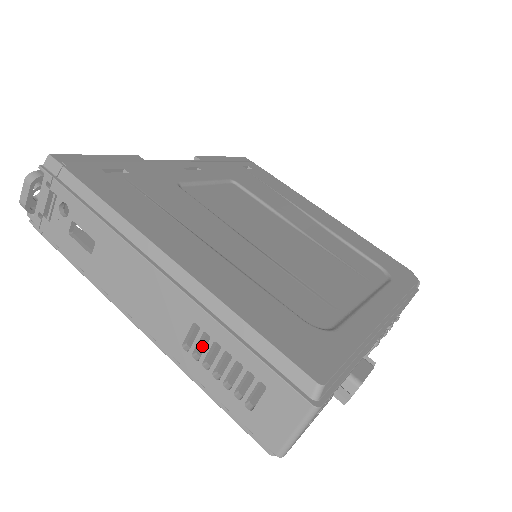
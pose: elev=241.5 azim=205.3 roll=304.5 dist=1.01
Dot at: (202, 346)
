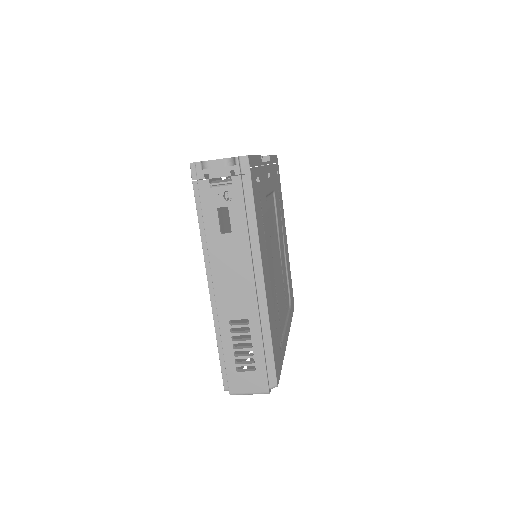
Dot at: occluded
